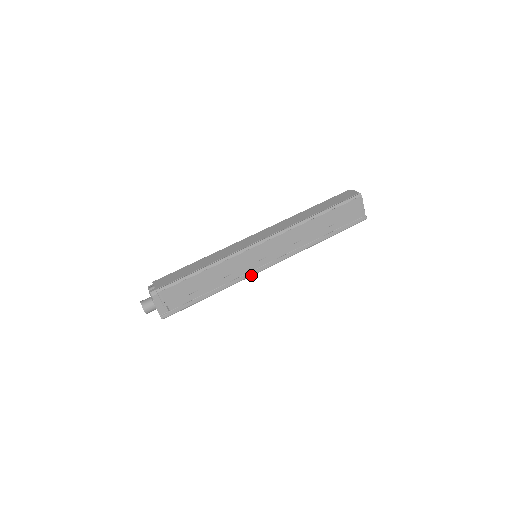
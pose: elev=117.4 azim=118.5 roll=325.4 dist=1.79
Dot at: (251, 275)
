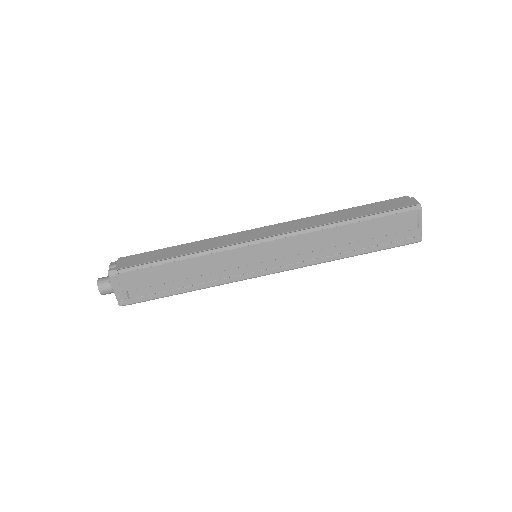
Dot at: (242, 279)
